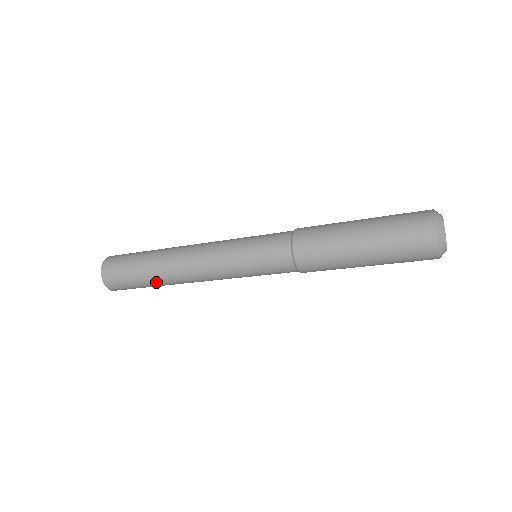
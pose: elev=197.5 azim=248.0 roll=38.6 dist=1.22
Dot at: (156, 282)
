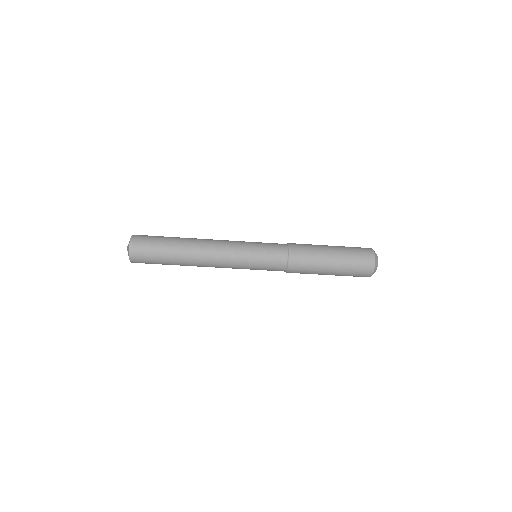
Dot at: (176, 254)
